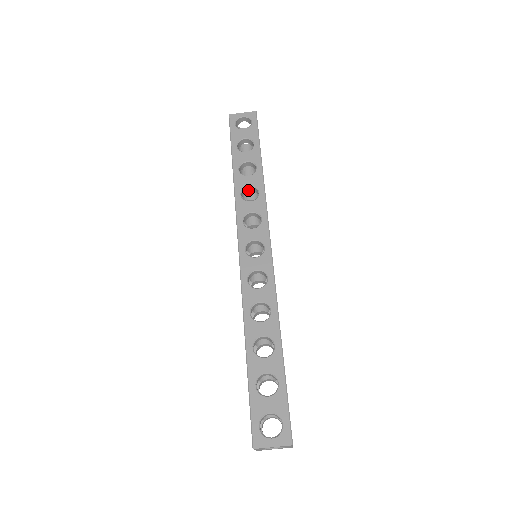
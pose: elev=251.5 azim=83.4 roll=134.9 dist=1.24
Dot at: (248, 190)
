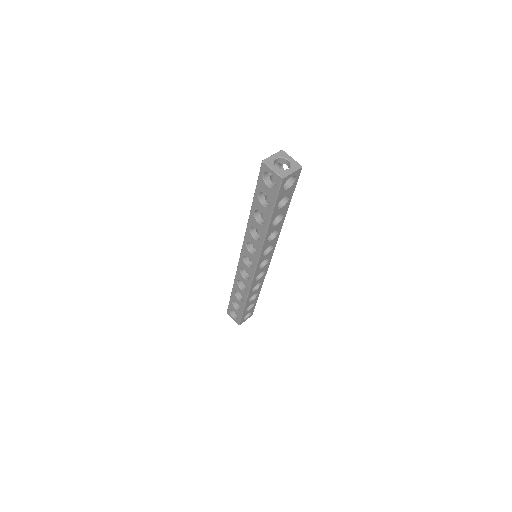
Dot at: occluded
